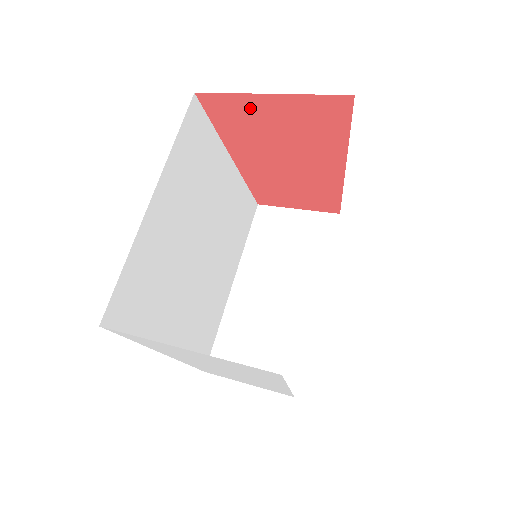
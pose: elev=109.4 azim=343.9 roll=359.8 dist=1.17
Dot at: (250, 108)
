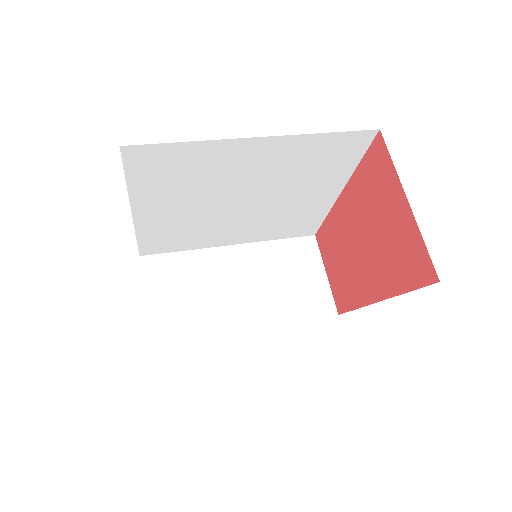
Dot at: (389, 188)
